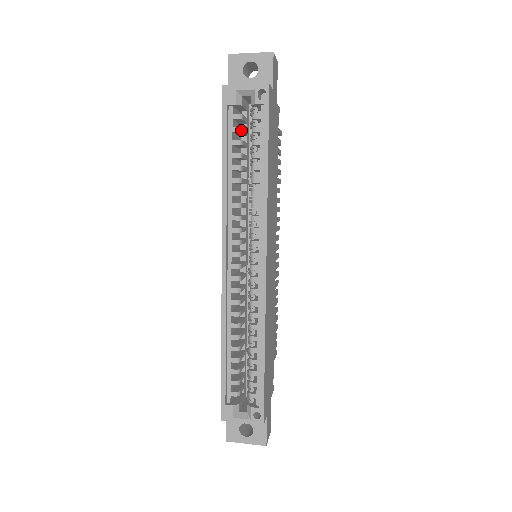
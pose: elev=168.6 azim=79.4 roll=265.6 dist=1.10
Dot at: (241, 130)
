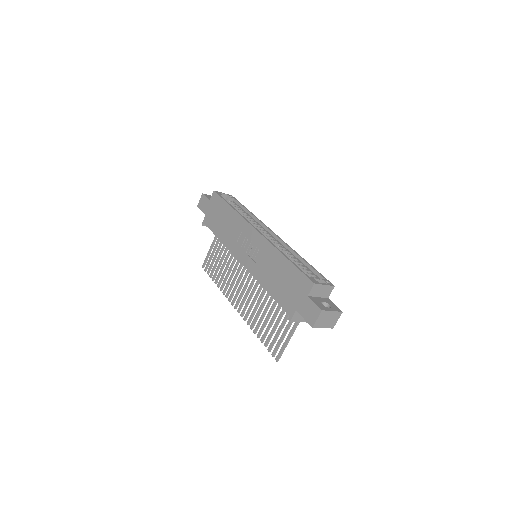
Dot at: occluded
